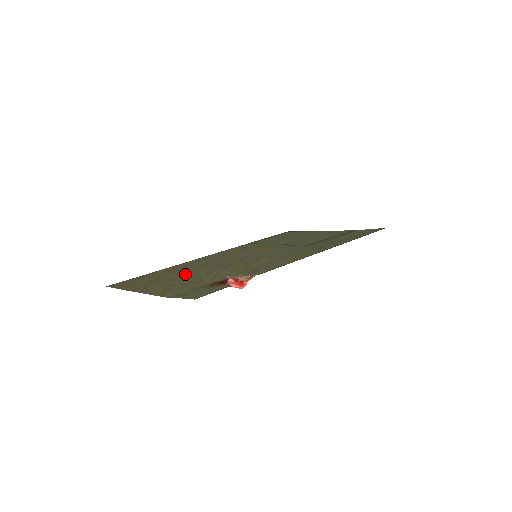
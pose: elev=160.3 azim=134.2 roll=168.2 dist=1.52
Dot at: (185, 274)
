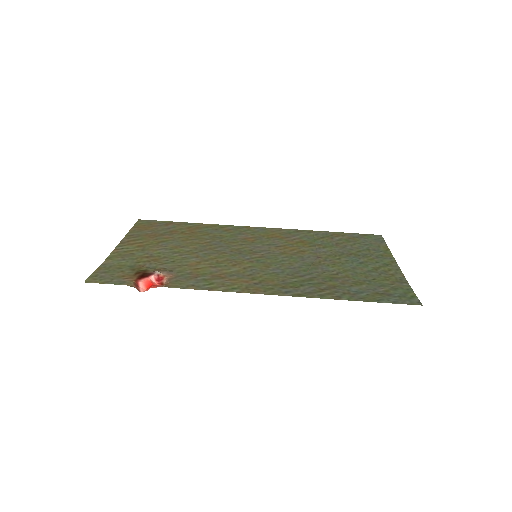
Dot at: (181, 242)
